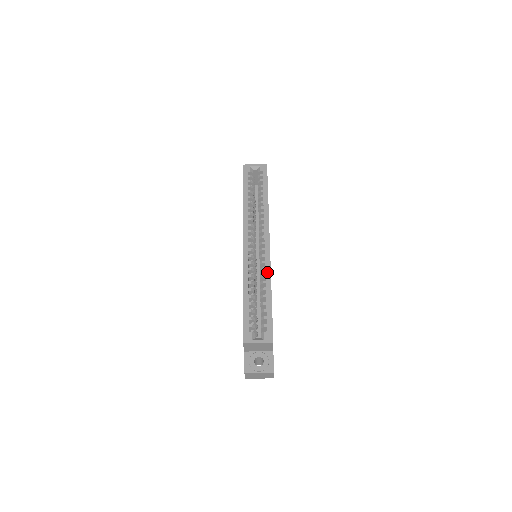
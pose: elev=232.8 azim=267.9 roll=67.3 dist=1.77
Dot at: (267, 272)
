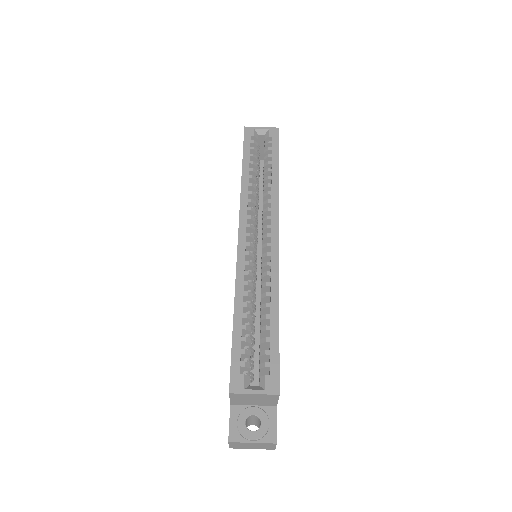
Dot at: (273, 279)
